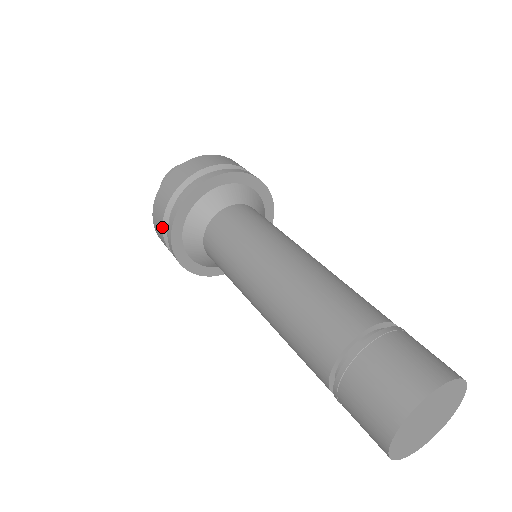
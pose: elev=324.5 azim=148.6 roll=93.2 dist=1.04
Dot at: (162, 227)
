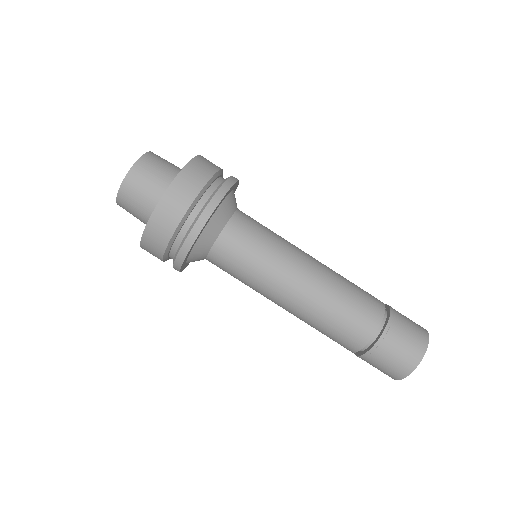
Dot at: occluded
